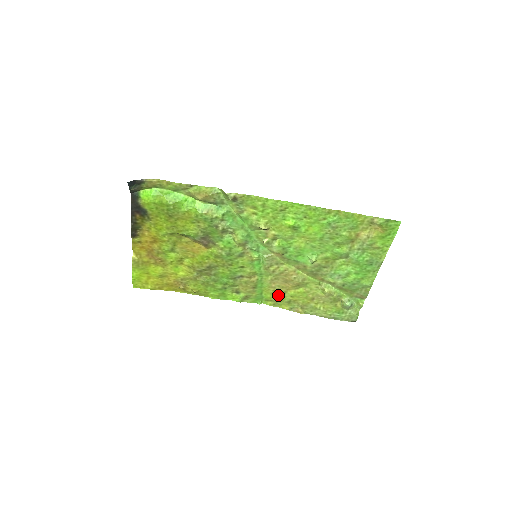
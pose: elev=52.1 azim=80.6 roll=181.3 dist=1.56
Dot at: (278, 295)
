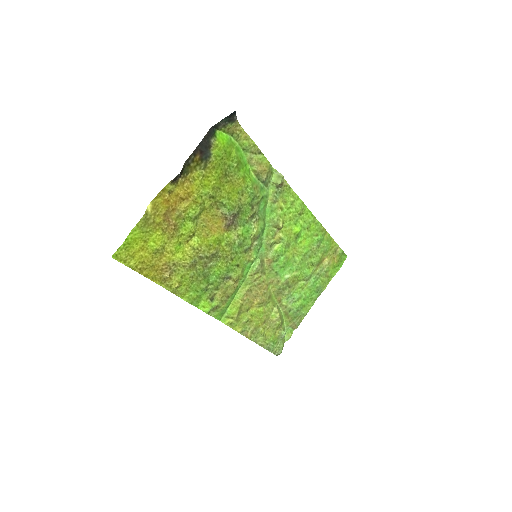
Dot at: (241, 312)
